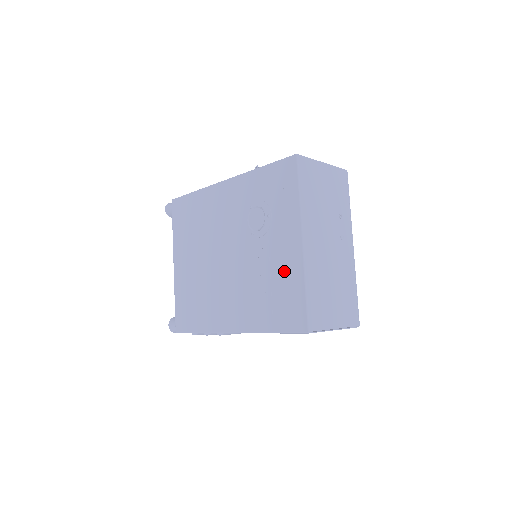
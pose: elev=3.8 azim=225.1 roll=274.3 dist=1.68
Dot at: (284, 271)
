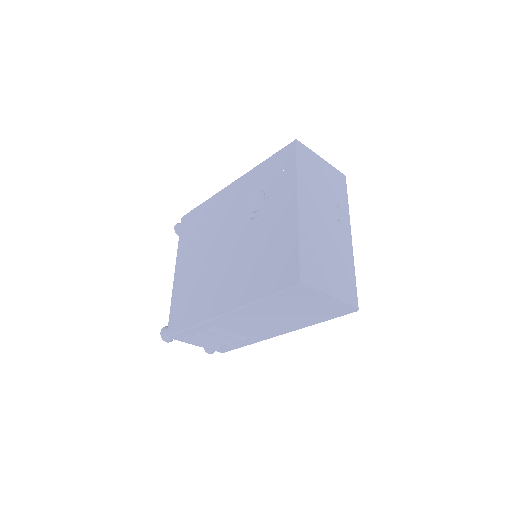
Dot at: (280, 236)
